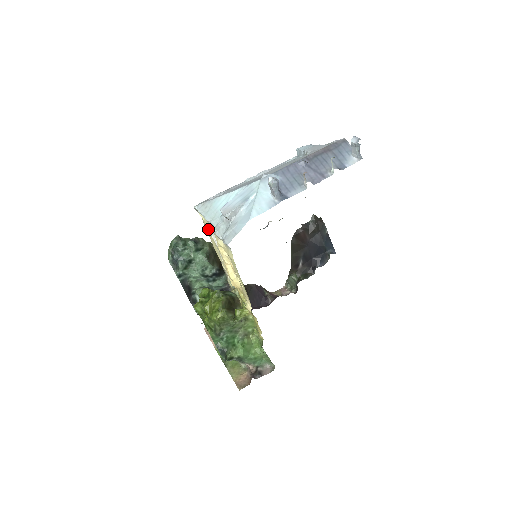
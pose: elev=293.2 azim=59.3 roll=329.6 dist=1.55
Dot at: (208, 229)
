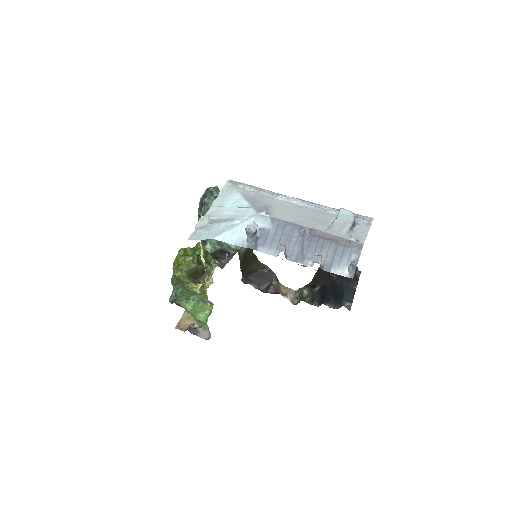
Dot at: occluded
